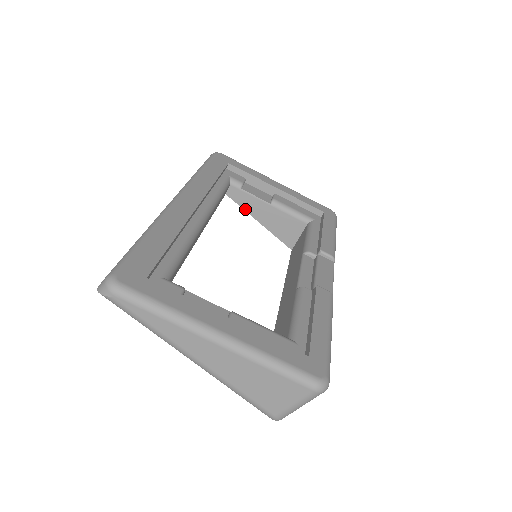
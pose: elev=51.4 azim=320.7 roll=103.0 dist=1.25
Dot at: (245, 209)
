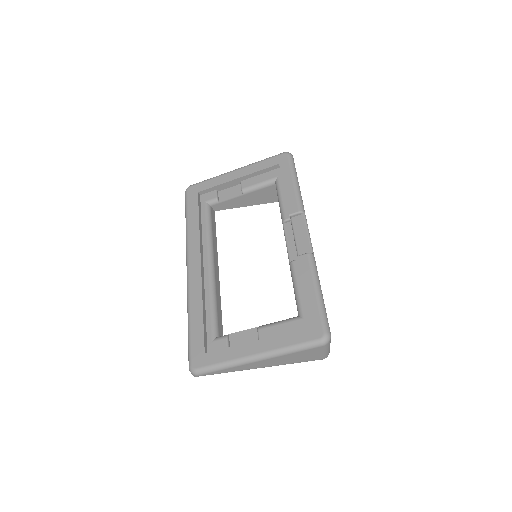
Dot at: occluded
